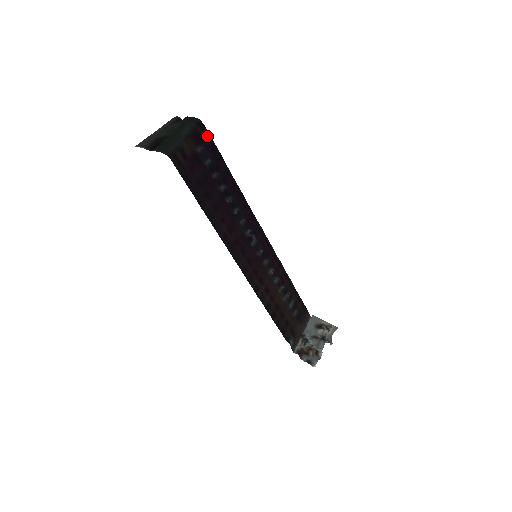
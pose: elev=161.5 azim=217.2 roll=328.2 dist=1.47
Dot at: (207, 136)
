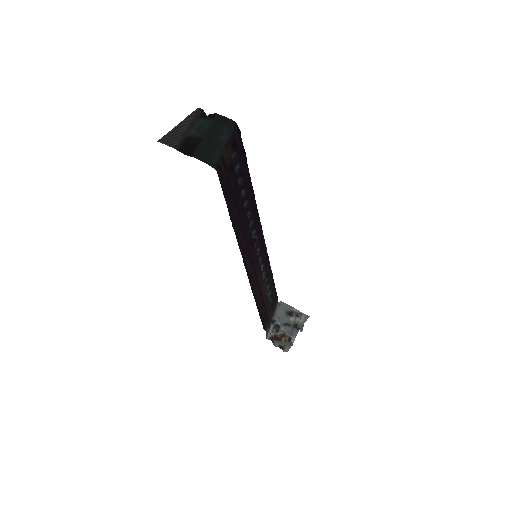
Dot at: (240, 141)
